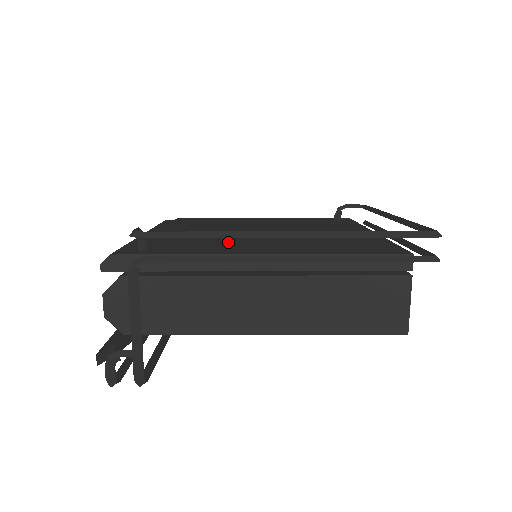
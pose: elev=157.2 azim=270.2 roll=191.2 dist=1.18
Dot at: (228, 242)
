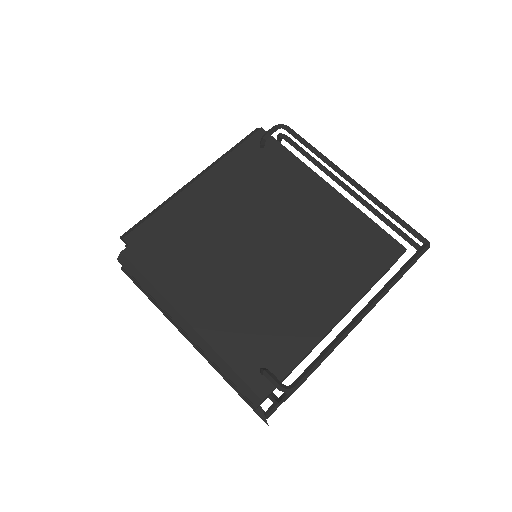
Dot at: (285, 304)
